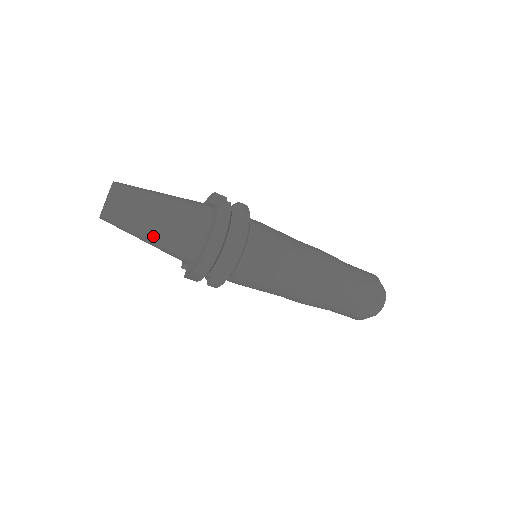
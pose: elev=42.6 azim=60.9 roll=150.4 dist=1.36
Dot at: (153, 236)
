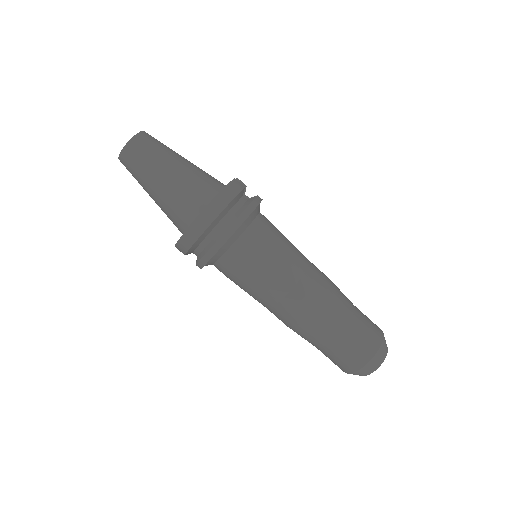
Dot at: (157, 190)
